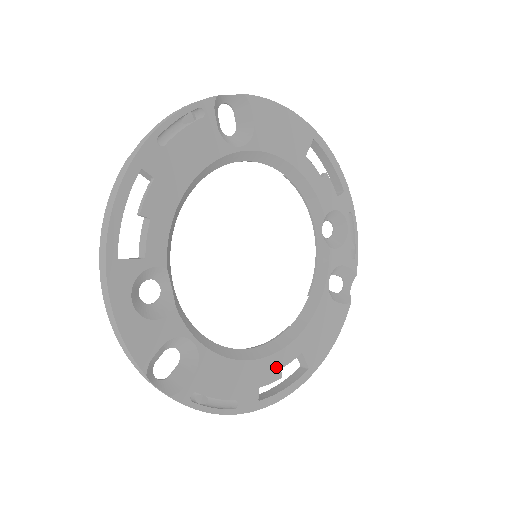
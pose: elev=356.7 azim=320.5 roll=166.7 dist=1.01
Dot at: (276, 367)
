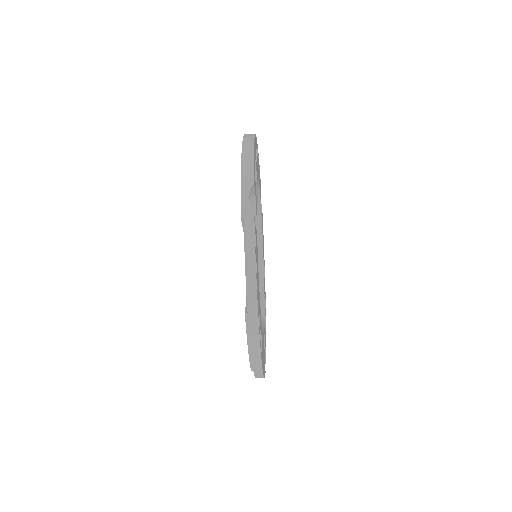
Dot at: (260, 317)
